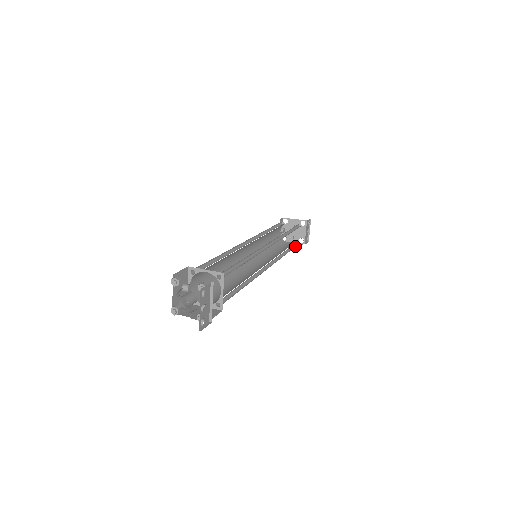
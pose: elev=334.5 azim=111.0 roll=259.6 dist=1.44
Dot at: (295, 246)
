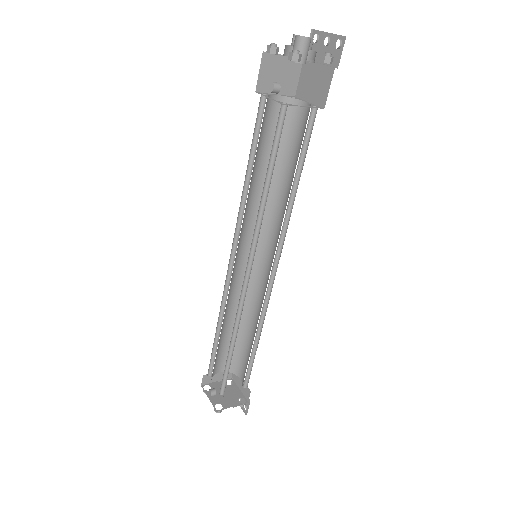
Dot at: (248, 378)
